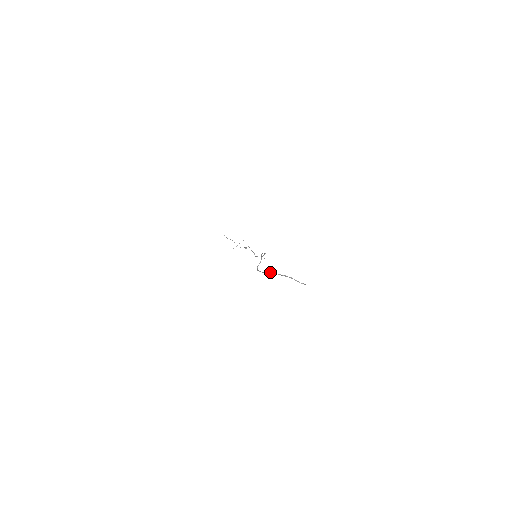
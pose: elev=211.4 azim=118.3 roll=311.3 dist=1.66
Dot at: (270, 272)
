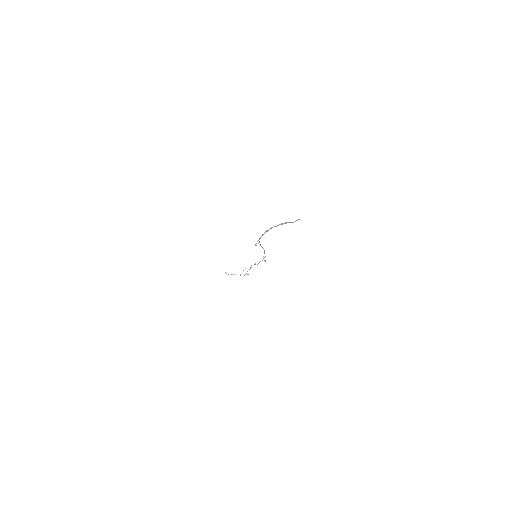
Dot at: (266, 230)
